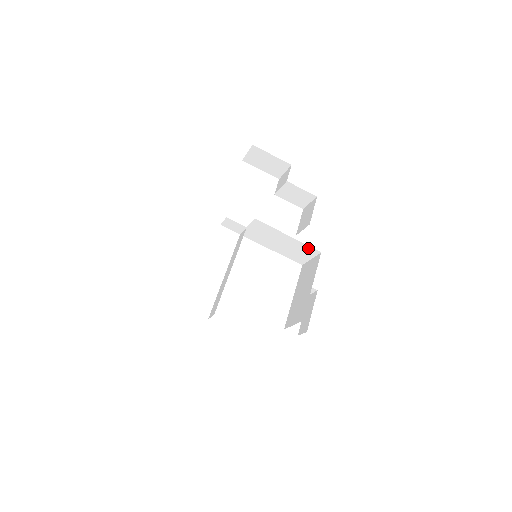
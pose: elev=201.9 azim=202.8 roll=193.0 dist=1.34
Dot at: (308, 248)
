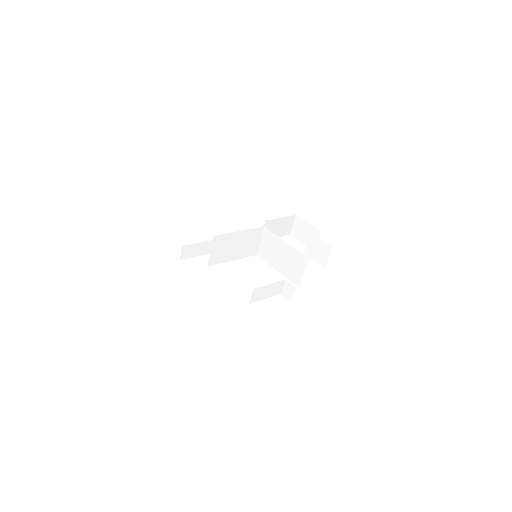
Dot at: (300, 256)
